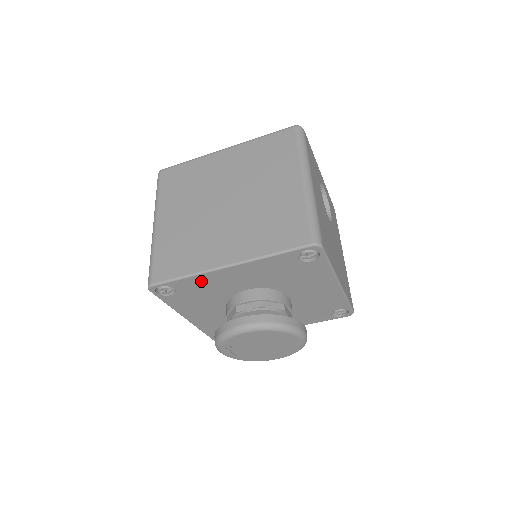
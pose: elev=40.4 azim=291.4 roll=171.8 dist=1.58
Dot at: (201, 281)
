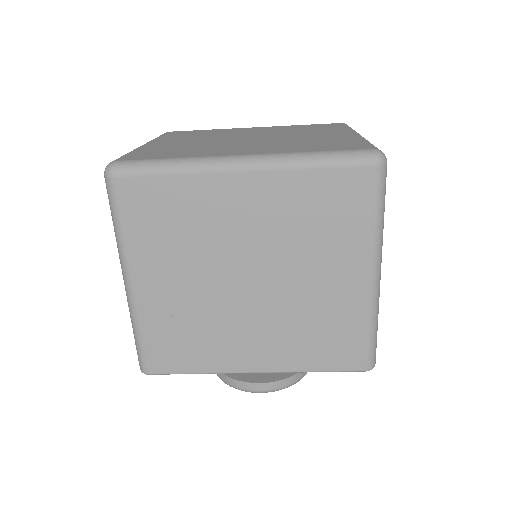
Dot at: occluded
